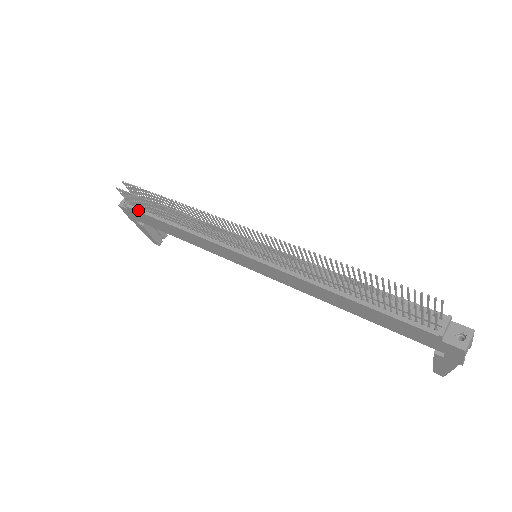
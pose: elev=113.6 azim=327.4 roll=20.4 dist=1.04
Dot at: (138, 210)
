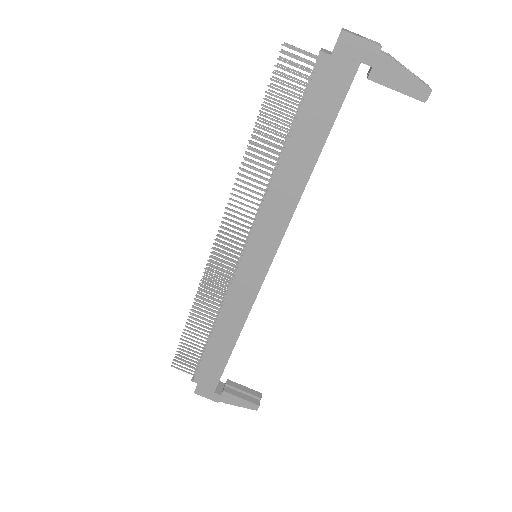
Dot at: (198, 368)
